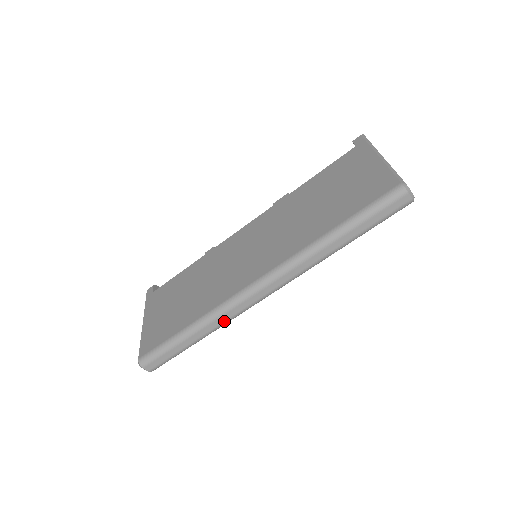
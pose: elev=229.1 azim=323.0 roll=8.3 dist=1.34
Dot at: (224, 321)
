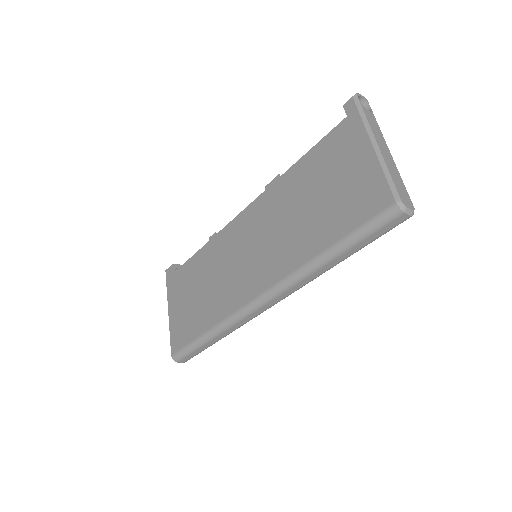
Dot at: (237, 327)
